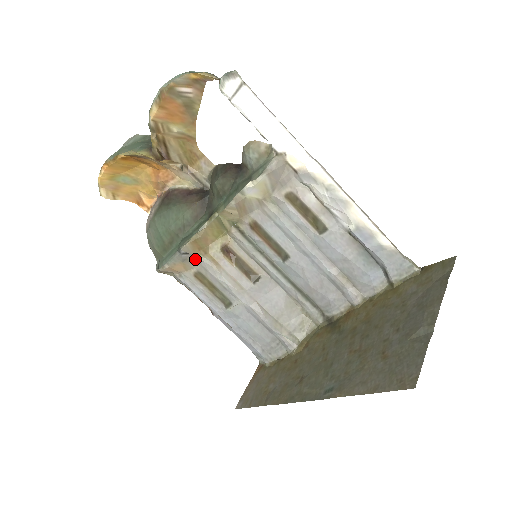
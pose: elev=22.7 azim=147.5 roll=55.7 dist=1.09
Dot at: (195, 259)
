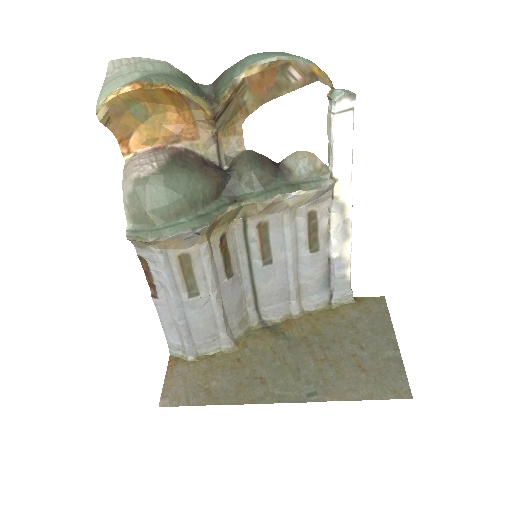
Dot at: (197, 241)
